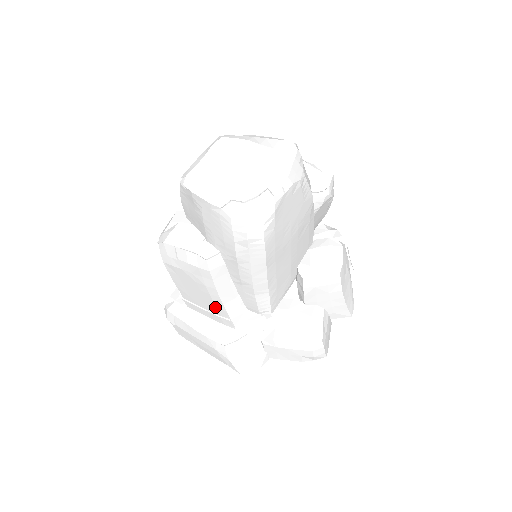
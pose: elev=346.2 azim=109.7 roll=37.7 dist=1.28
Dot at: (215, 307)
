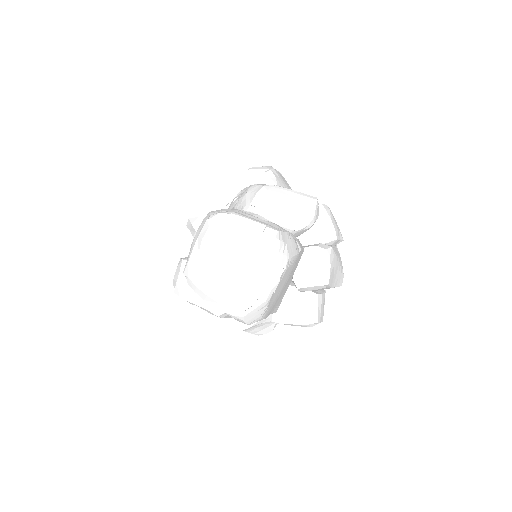
Dot at: occluded
